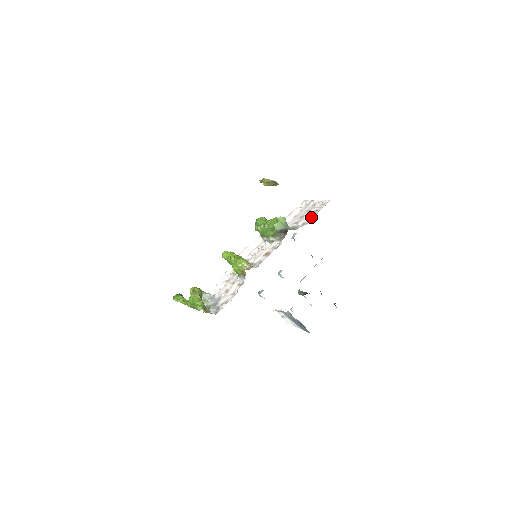
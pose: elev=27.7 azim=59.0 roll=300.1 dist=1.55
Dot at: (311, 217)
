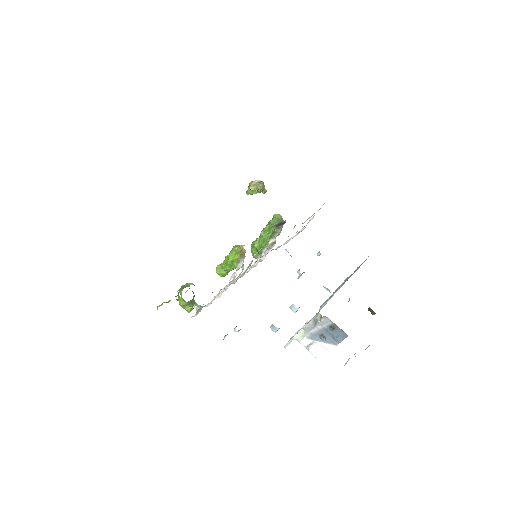
Dot at: occluded
